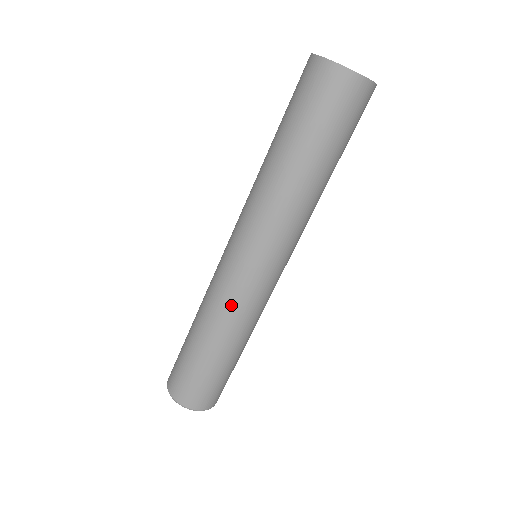
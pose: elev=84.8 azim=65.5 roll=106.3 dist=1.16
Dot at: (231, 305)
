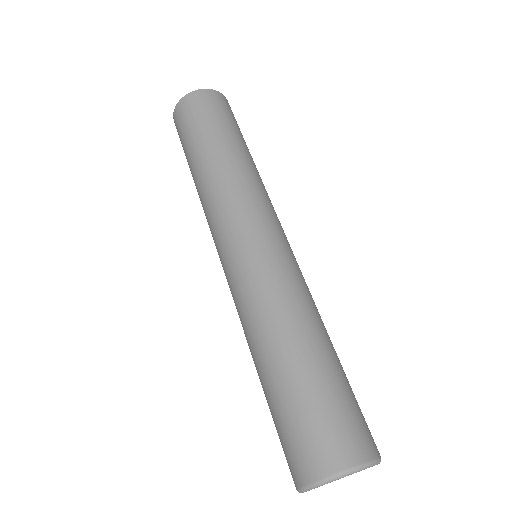
Dot at: (260, 290)
